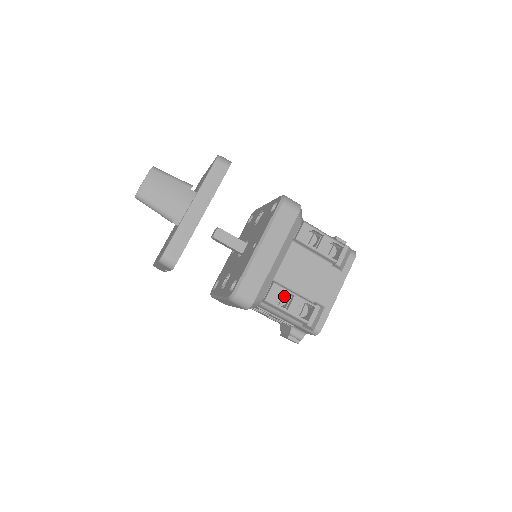
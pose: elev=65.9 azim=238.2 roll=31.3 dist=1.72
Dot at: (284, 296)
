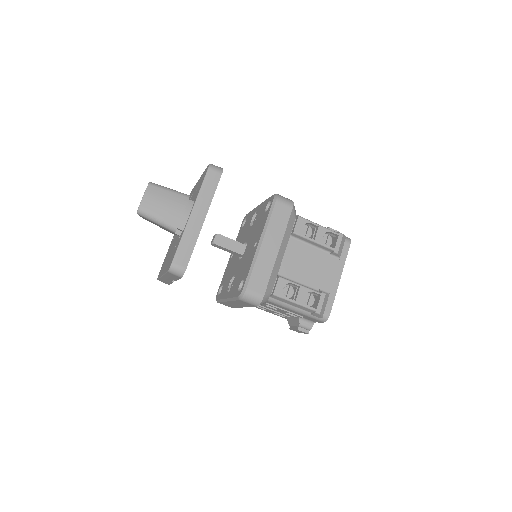
Dot at: (290, 289)
